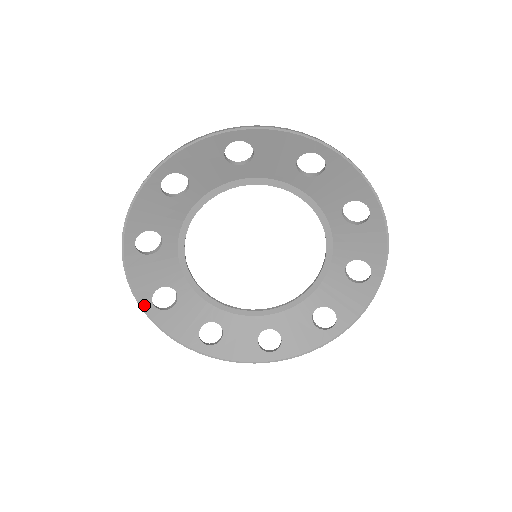
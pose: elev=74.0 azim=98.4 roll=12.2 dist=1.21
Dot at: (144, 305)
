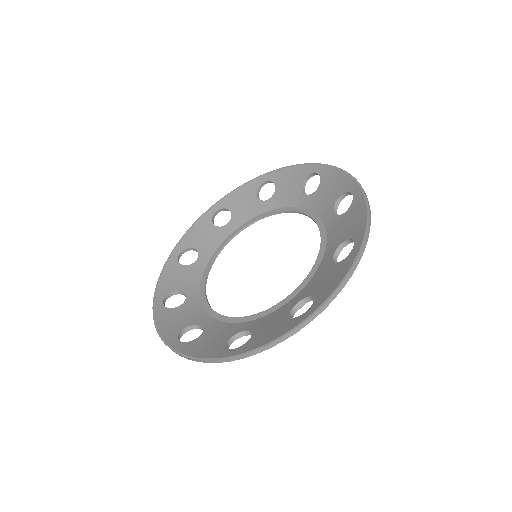
Dot at: (225, 356)
